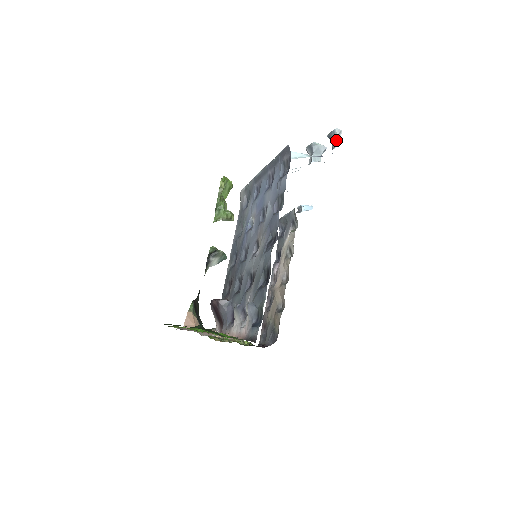
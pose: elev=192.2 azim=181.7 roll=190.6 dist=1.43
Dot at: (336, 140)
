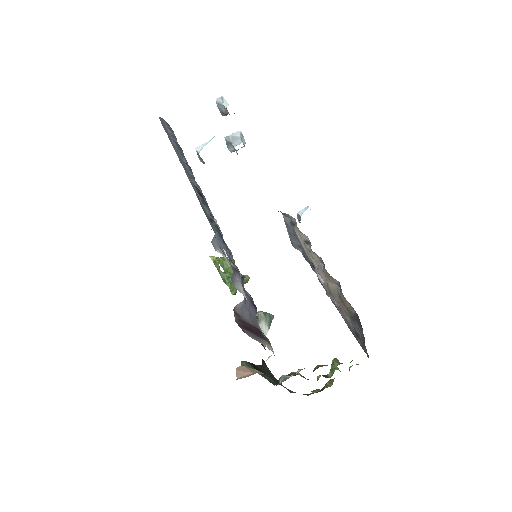
Dot at: (224, 105)
